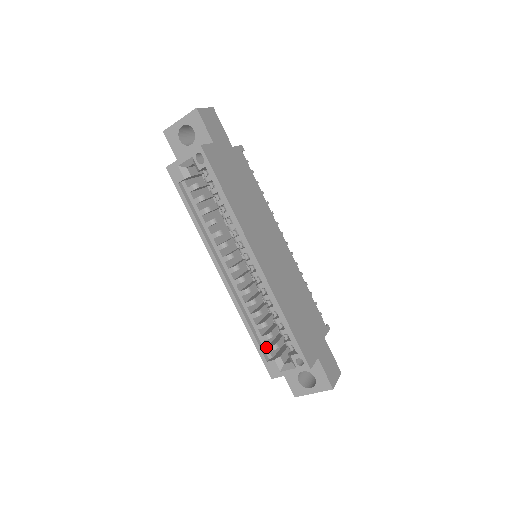
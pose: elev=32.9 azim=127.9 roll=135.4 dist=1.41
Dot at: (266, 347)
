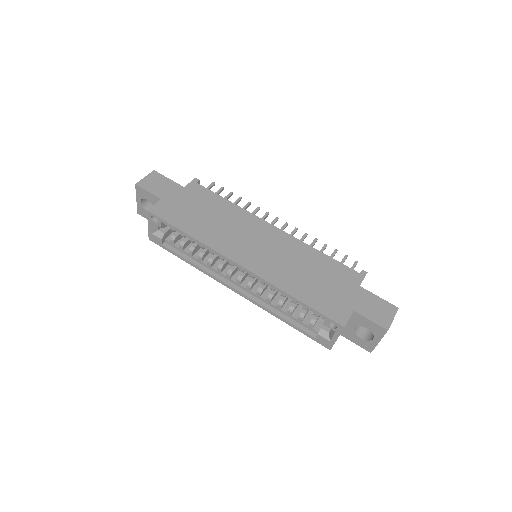
Dot at: (307, 326)
